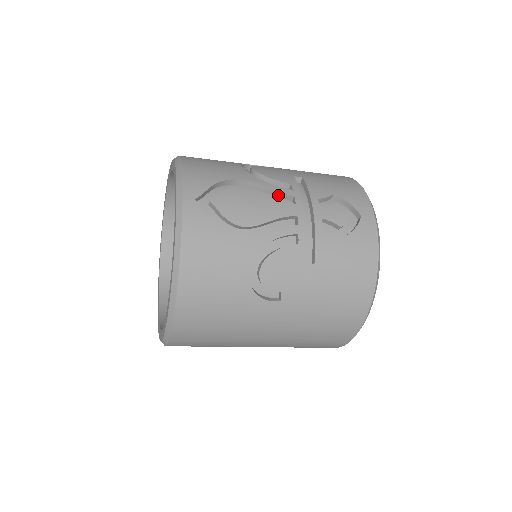
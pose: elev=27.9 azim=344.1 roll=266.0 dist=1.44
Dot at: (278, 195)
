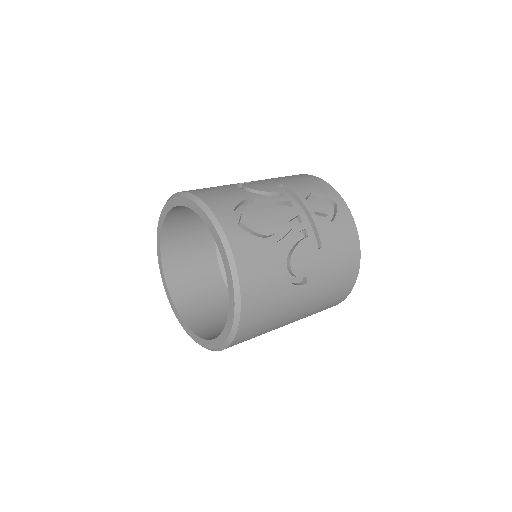
Dot at: (277, 203)
